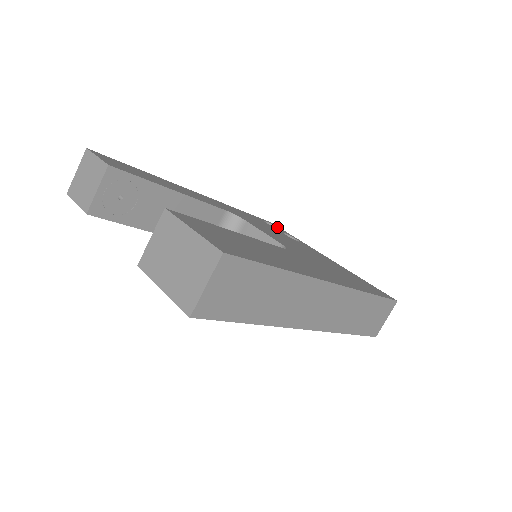
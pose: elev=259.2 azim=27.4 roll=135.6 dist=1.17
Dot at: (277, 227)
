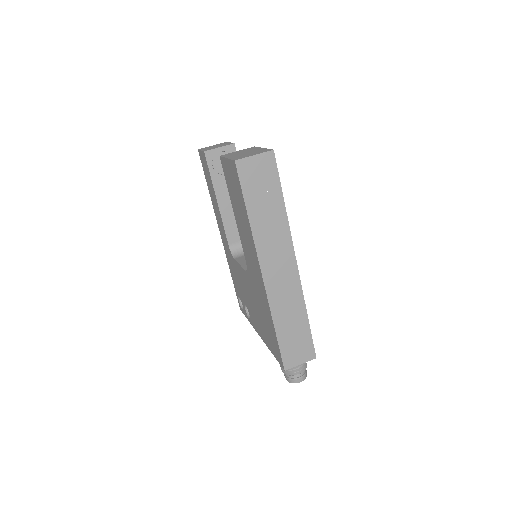
Dot at: occluded
